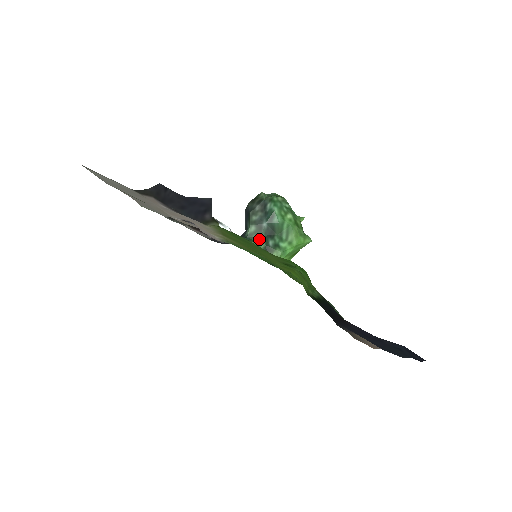
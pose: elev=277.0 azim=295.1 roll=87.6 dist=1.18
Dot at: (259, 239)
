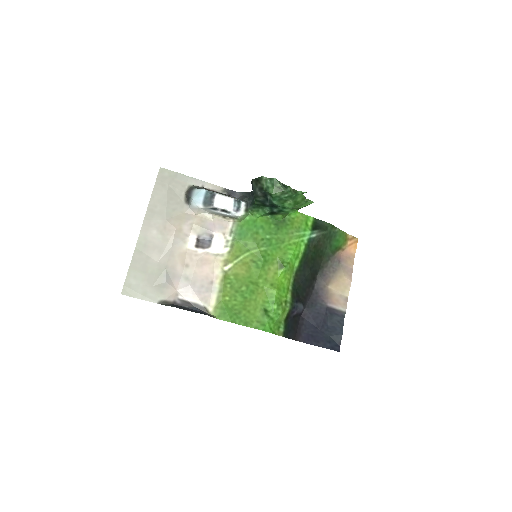
Dot at: (265, 208)
